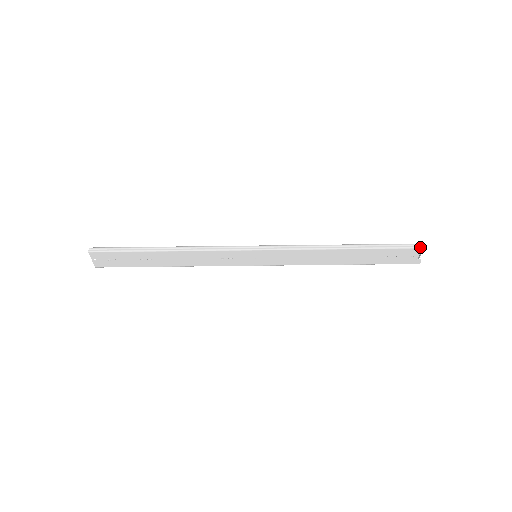
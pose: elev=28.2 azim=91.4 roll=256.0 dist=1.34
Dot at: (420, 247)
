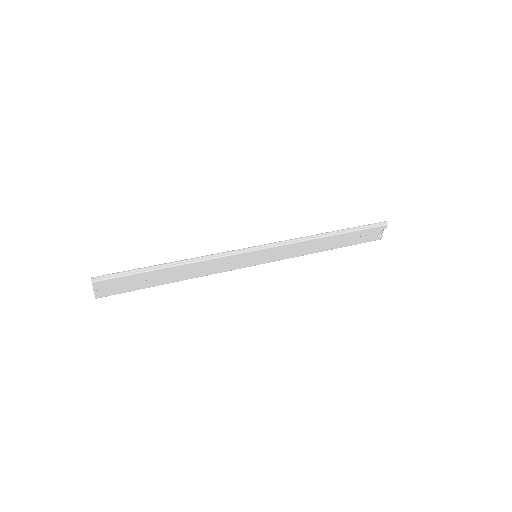
Dot at: (384, 224)
